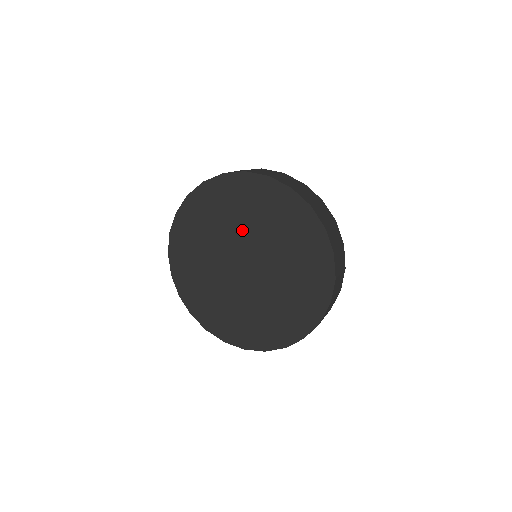
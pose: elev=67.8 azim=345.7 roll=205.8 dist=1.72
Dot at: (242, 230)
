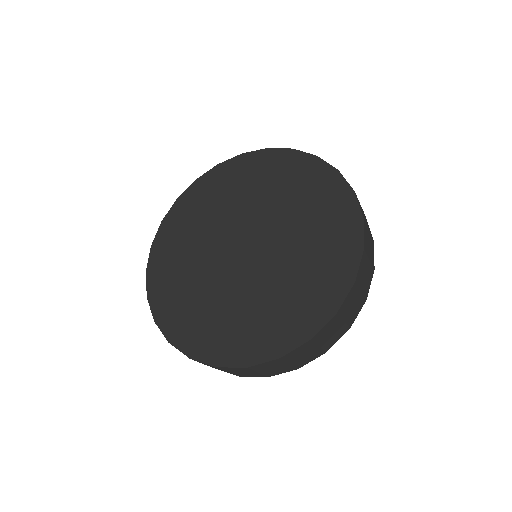
Dot at: (221, 221)
